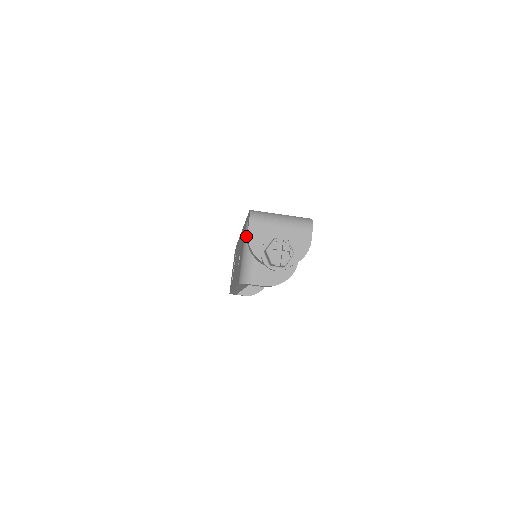
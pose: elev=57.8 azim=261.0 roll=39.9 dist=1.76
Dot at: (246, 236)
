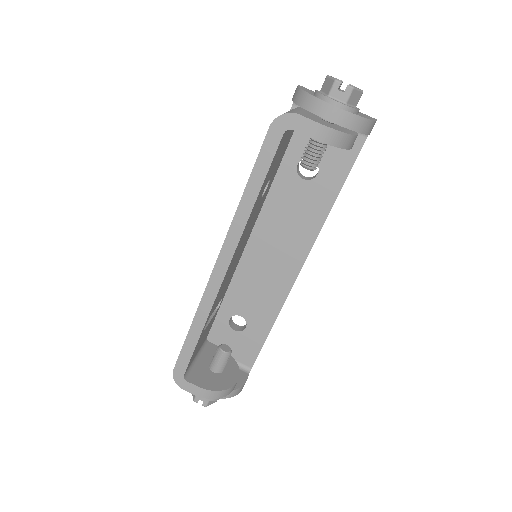
Dot at: occluded
